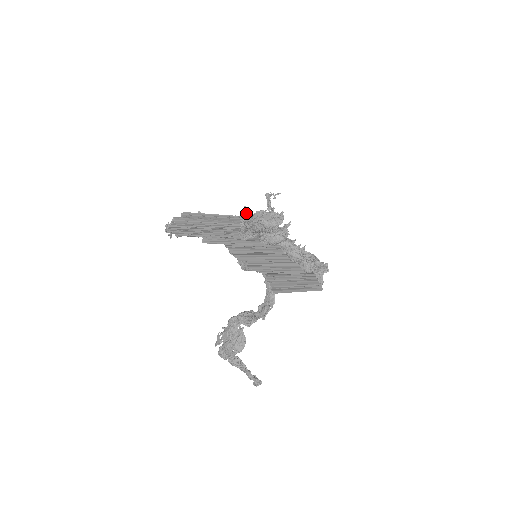
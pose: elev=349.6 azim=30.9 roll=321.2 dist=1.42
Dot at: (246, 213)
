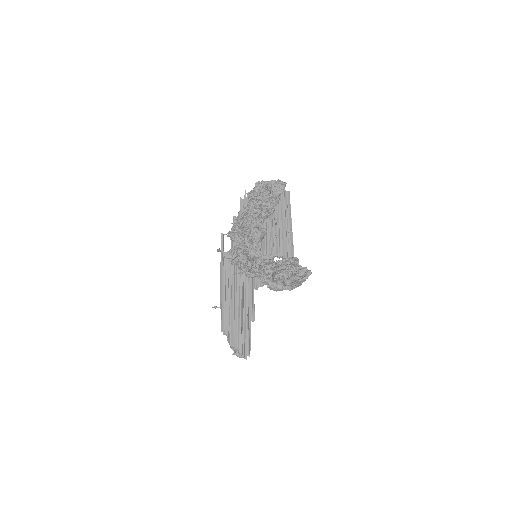
Dot at: (230, 258)
